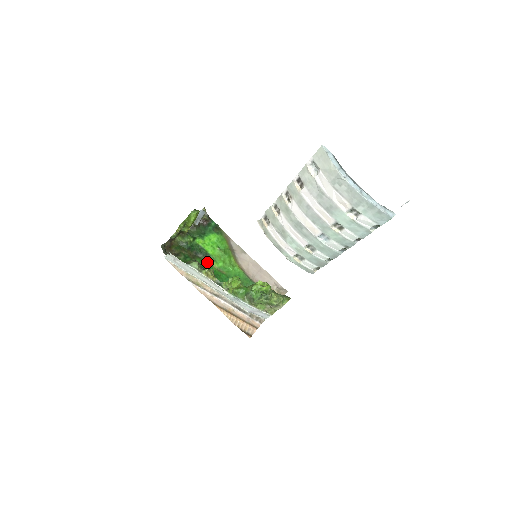
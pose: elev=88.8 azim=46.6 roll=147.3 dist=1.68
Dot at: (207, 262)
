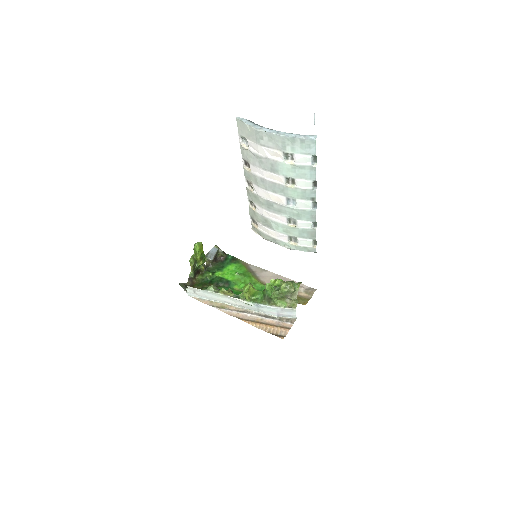
Dot at: (228, 288)
